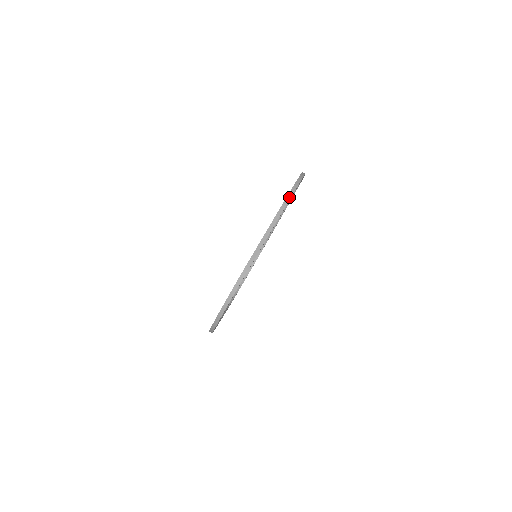
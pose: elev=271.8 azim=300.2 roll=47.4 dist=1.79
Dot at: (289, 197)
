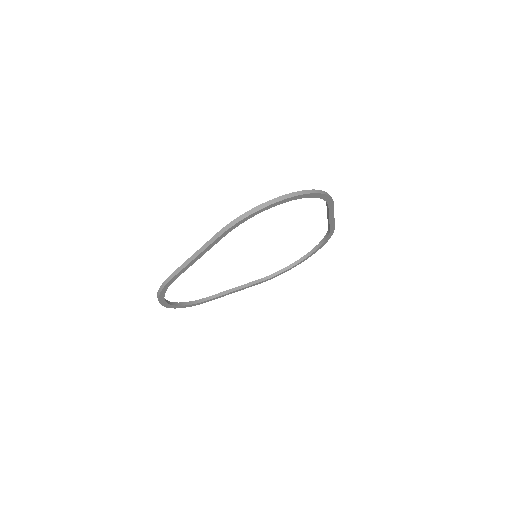
Dot at: (225, 229)
